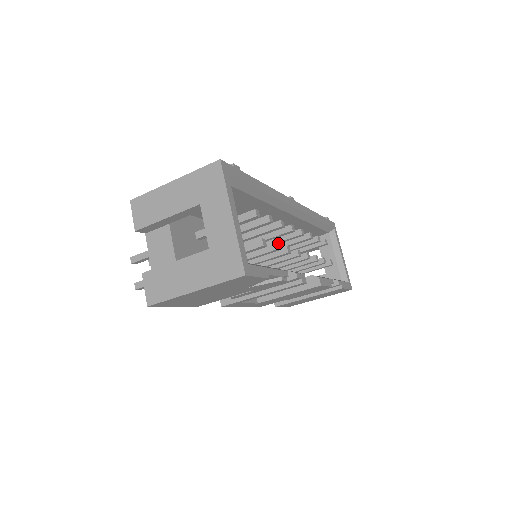
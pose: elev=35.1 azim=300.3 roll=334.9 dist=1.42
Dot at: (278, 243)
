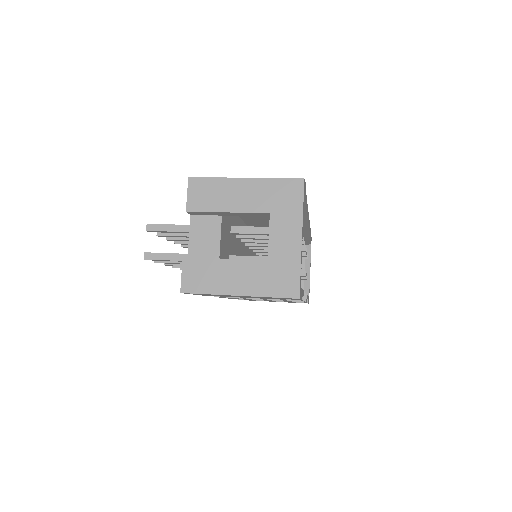
Dot at: occluded
